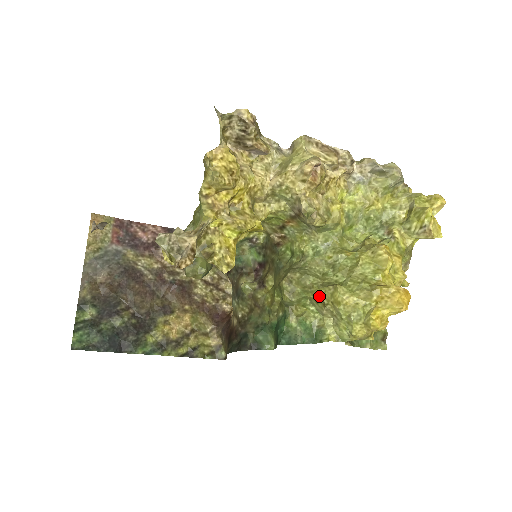
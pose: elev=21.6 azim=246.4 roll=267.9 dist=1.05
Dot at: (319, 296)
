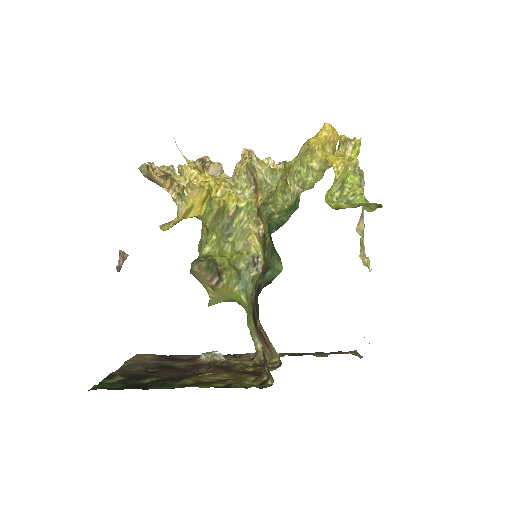
Dot at: (281, 184)
